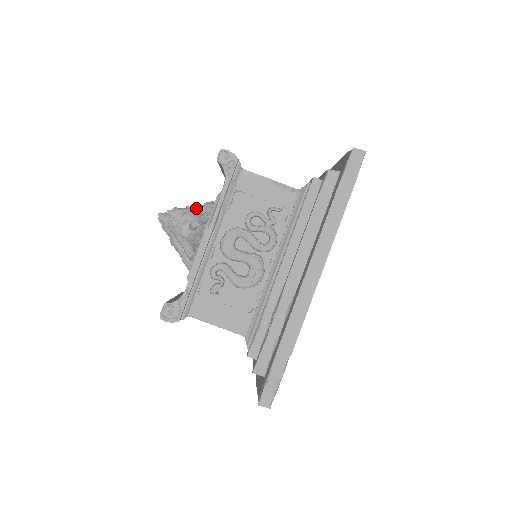
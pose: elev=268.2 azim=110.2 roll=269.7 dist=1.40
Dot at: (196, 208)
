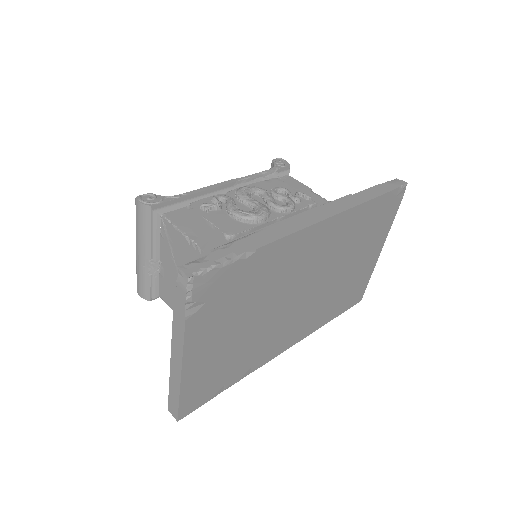
Dot at: occluded
